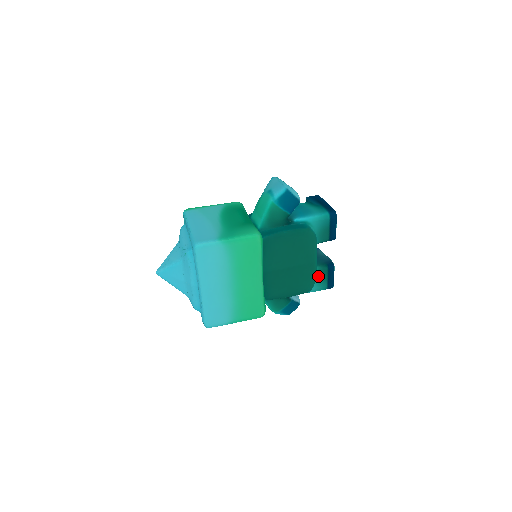
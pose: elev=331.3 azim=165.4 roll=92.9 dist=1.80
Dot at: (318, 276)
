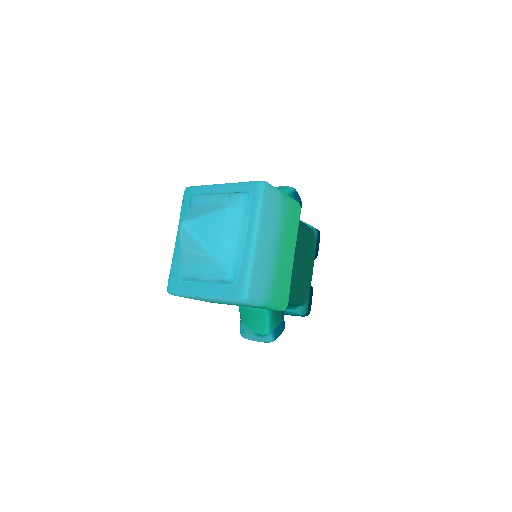
Dot at: occluded
